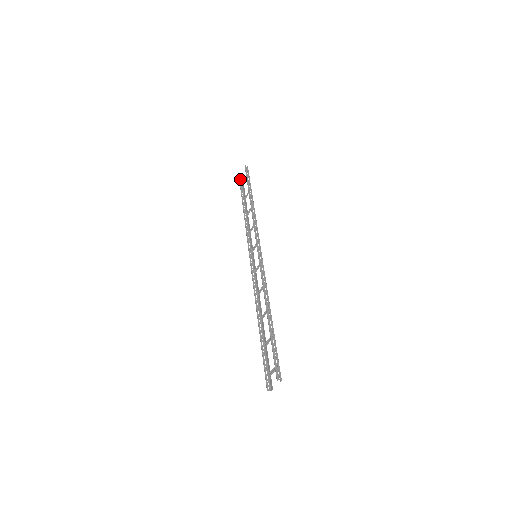
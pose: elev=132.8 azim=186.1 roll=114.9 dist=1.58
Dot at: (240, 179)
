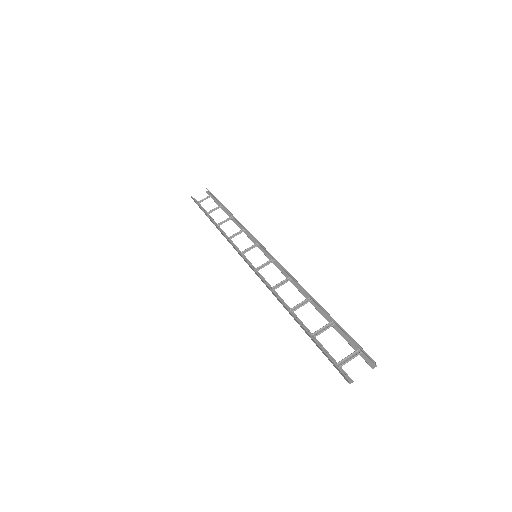
Dot at: (193, 198)
